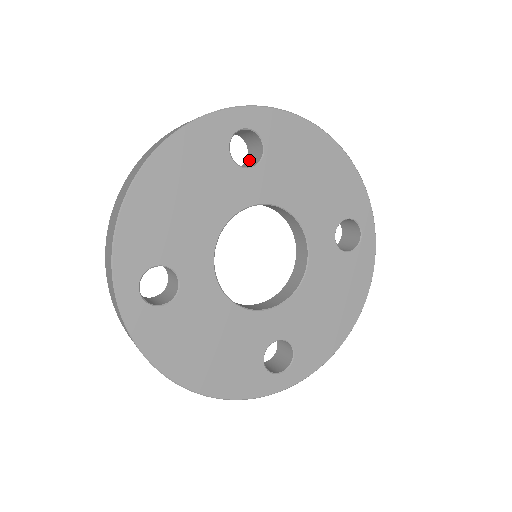
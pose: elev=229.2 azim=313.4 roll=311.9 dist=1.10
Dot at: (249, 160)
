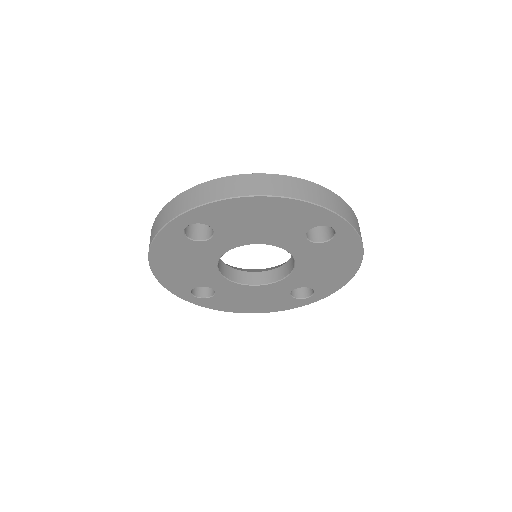
Dot at: occluded
